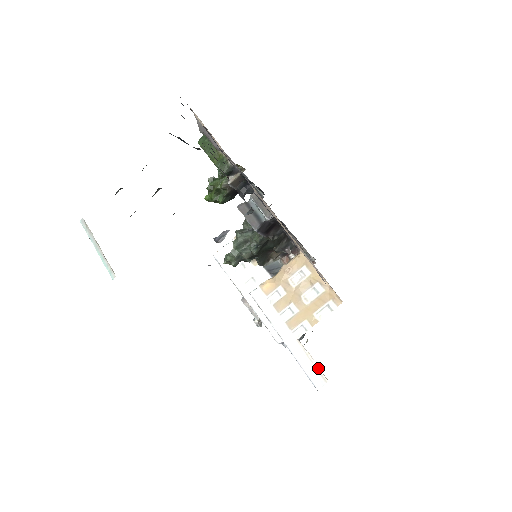
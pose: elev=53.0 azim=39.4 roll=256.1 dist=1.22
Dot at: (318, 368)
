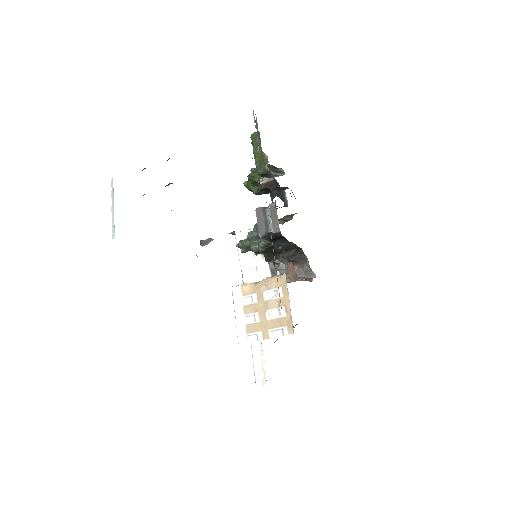
Dot at: (265, 370)
